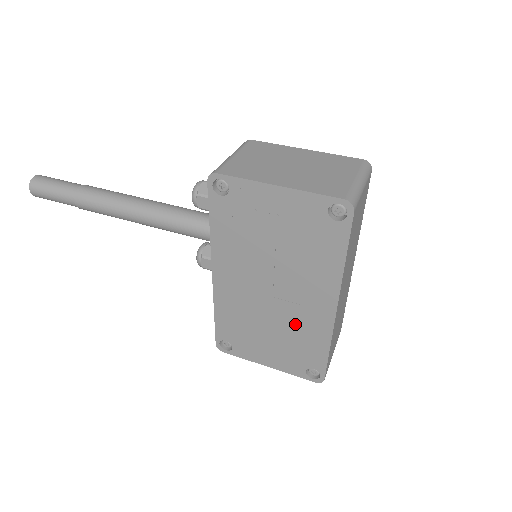
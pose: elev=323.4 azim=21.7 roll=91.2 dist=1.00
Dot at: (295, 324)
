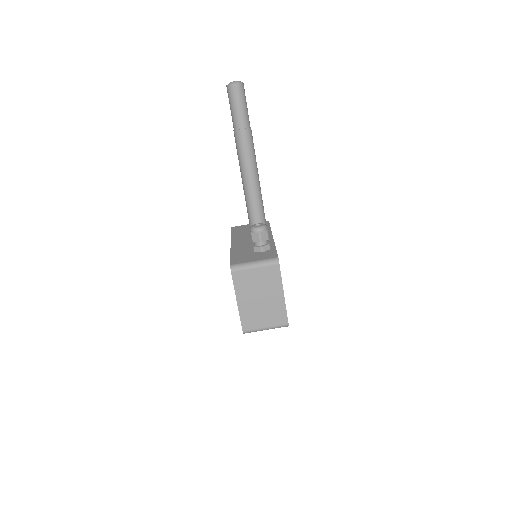
Dot at: occluded
